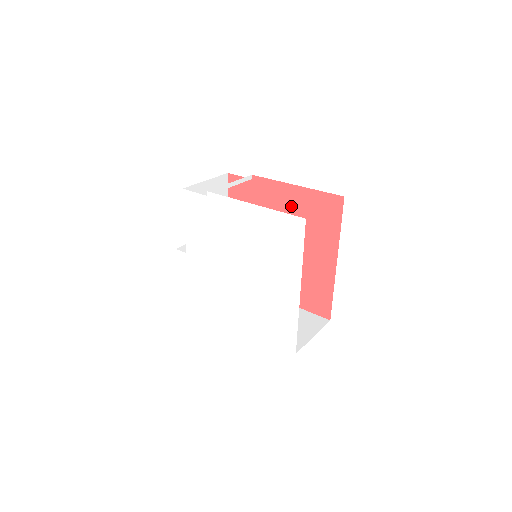
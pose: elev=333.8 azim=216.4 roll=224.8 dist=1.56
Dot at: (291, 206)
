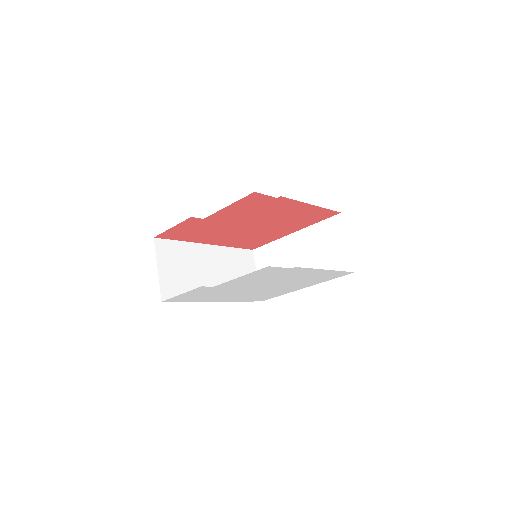
Dot at: (295, 213)
